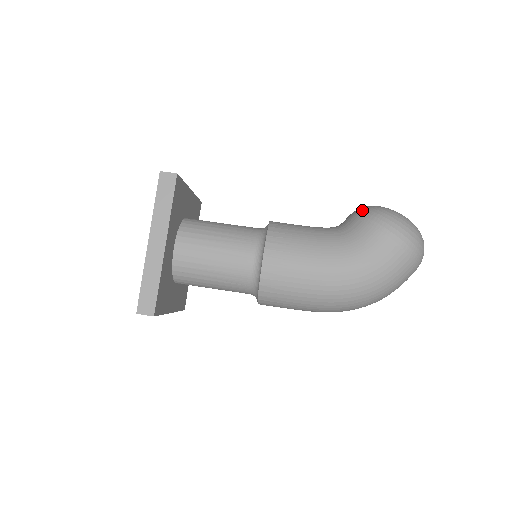
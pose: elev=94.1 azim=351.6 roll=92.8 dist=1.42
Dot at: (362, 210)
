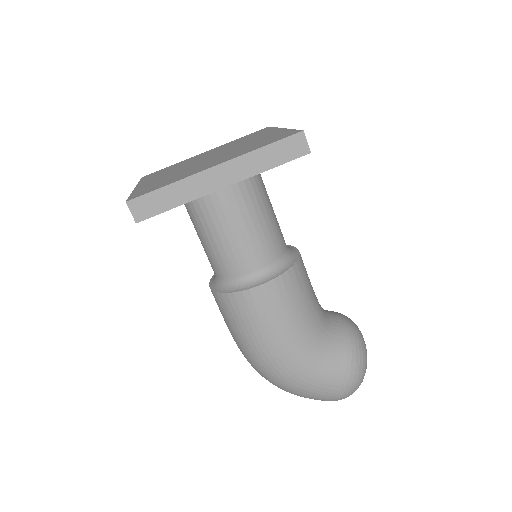
Dot at: (355, 331)
